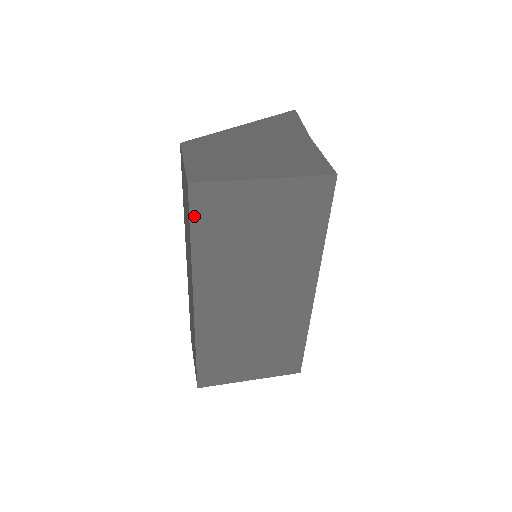
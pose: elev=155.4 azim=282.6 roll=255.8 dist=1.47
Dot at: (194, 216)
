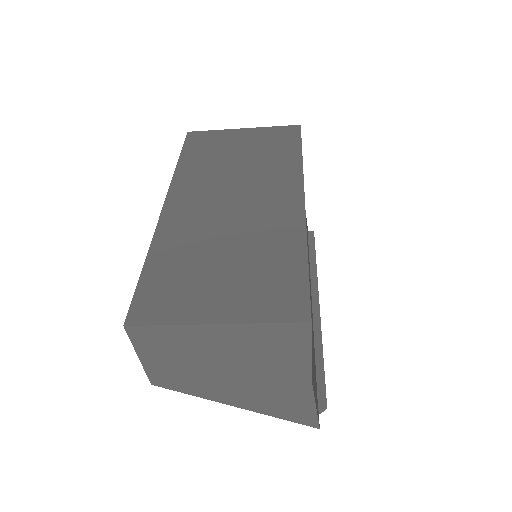
Dot at: (187, 146)
